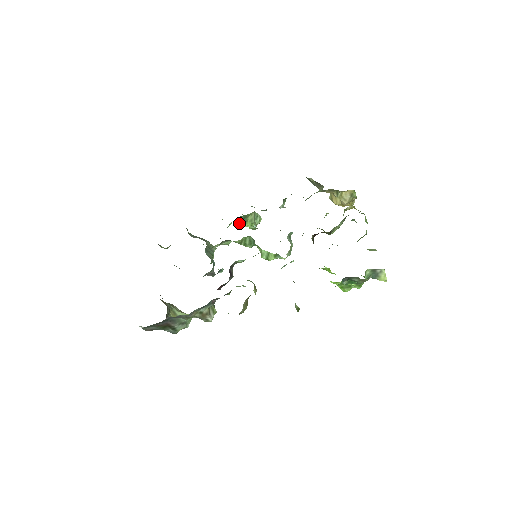
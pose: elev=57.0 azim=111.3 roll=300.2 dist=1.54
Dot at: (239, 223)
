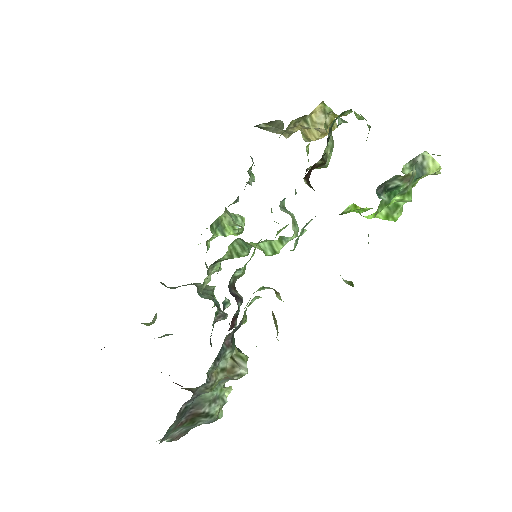
Dot at: (217, 236)
